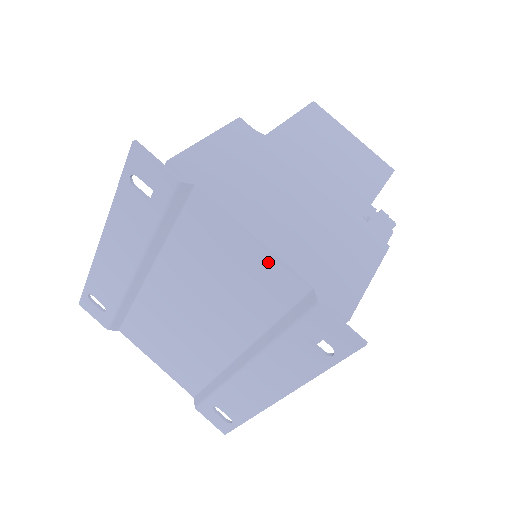
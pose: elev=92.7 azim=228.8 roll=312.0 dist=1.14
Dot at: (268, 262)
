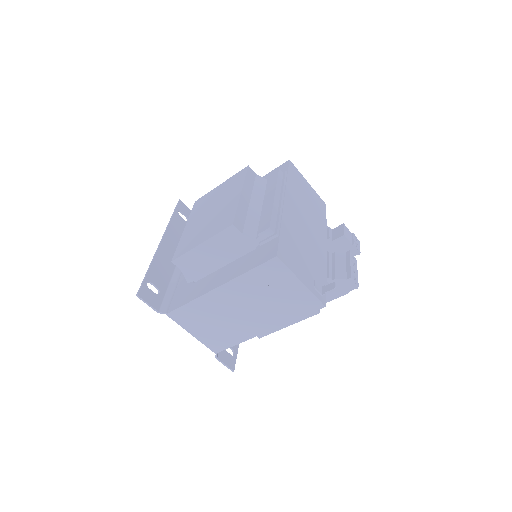
Dot at: occluded
